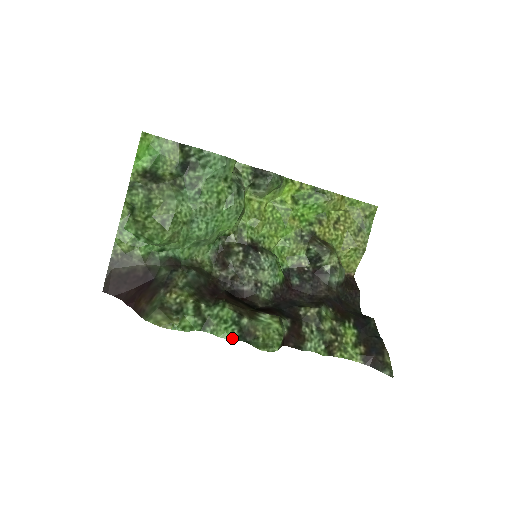
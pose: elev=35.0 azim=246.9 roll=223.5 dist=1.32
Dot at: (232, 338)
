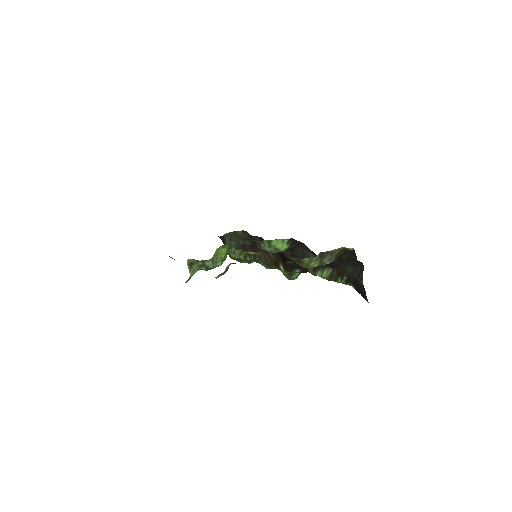
Dot at: occluded
